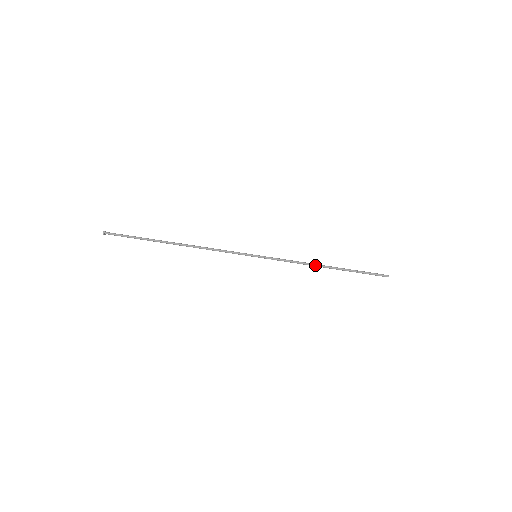
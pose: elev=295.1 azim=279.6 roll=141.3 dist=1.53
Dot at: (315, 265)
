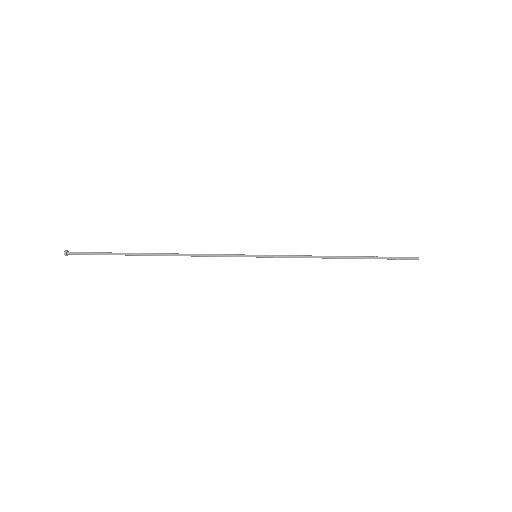
Dot at: (329, 257)
